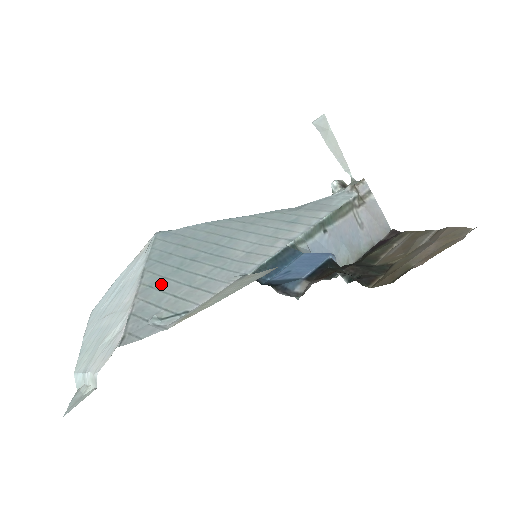
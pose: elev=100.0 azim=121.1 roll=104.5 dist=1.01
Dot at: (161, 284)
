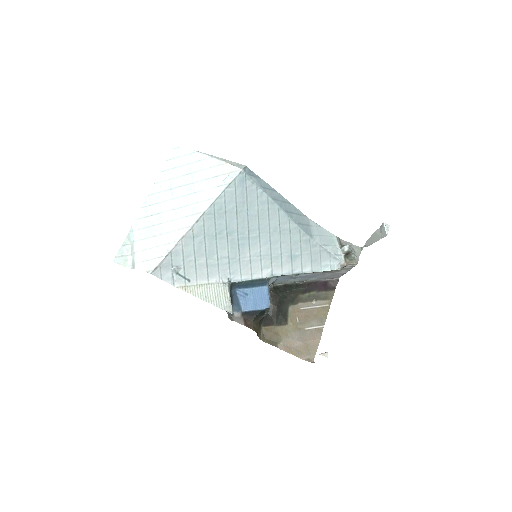
Dot at: (199, 241)
